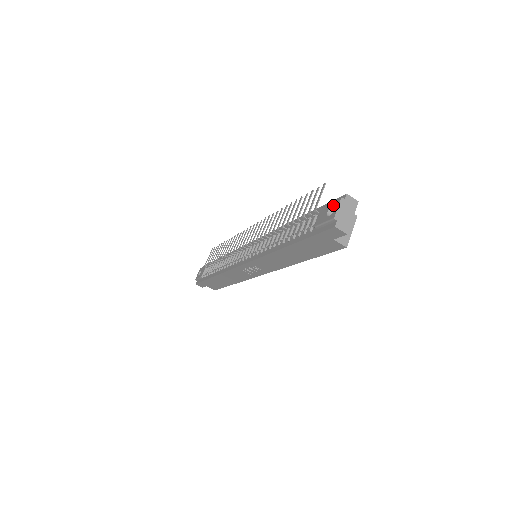
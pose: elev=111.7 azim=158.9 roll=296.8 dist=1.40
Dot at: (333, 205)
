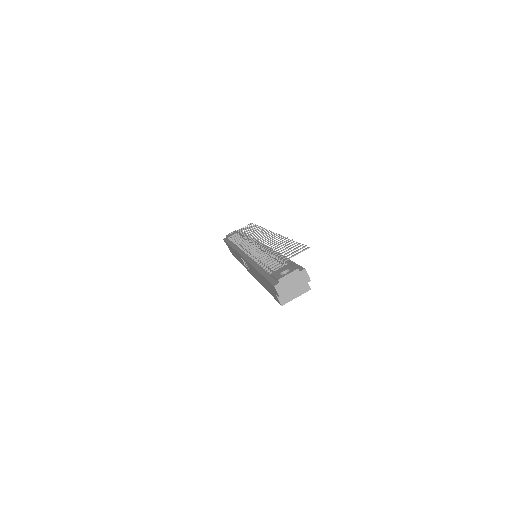
Dot at: (290, 269)
